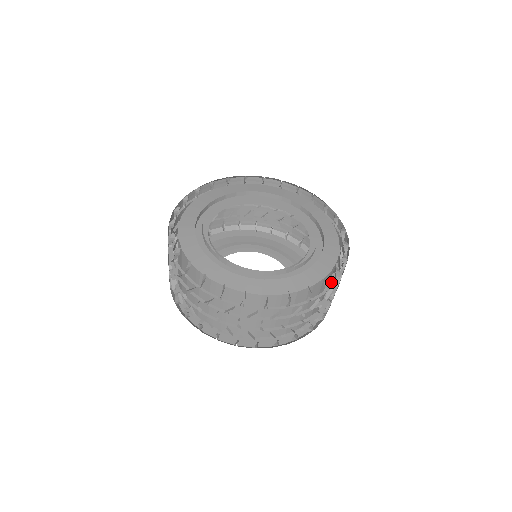
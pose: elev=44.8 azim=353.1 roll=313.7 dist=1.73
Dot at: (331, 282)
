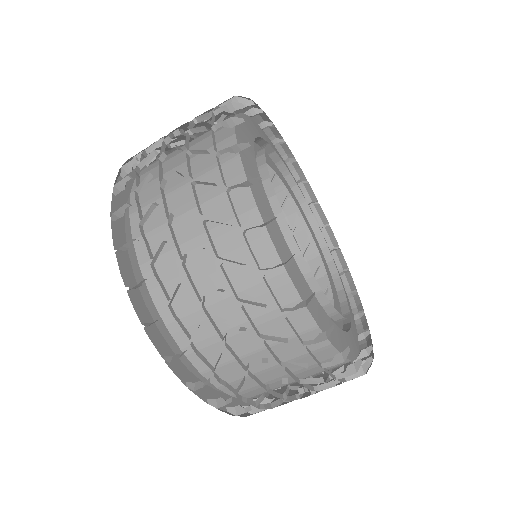
Dot at: occluded
